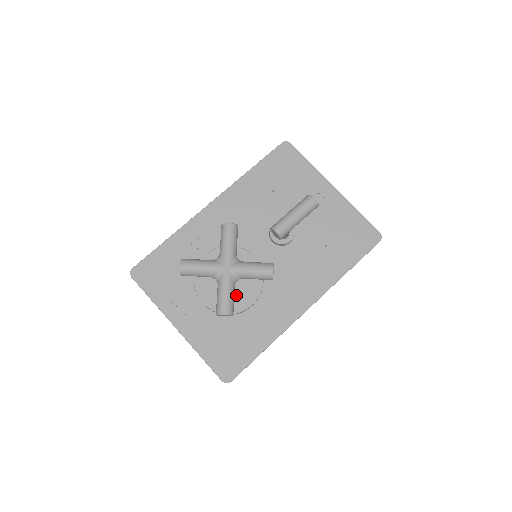
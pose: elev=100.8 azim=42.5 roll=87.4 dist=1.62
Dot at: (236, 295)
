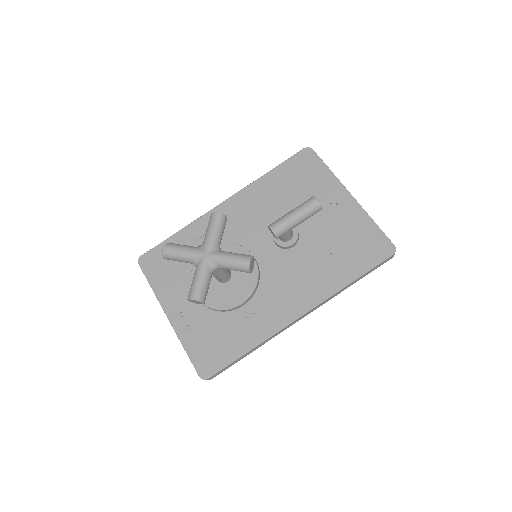
Dot at: (228, 292)
